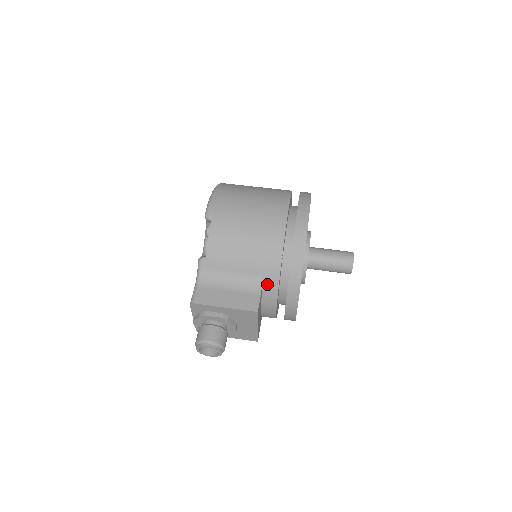
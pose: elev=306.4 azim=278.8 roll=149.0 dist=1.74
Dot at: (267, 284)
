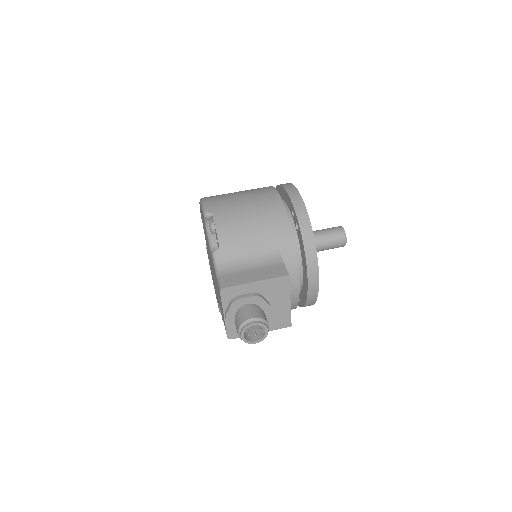
Dot at: (285, 255)
